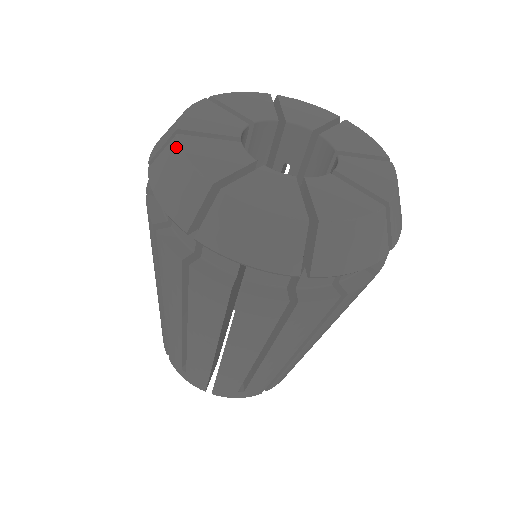
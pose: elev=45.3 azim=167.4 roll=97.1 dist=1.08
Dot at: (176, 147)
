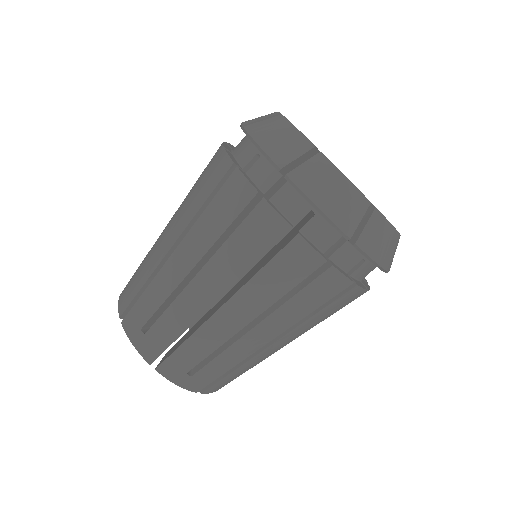
Dot at: (283, 119)
